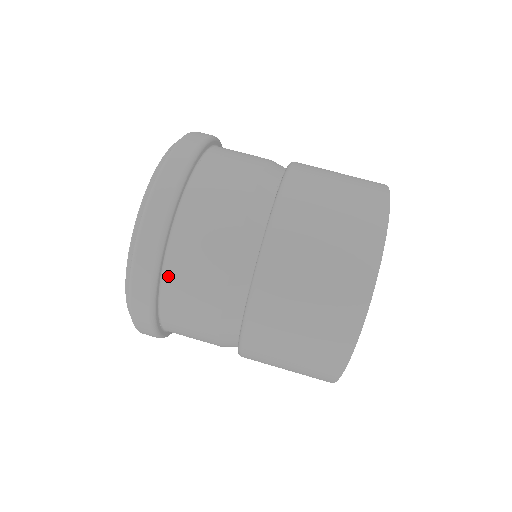
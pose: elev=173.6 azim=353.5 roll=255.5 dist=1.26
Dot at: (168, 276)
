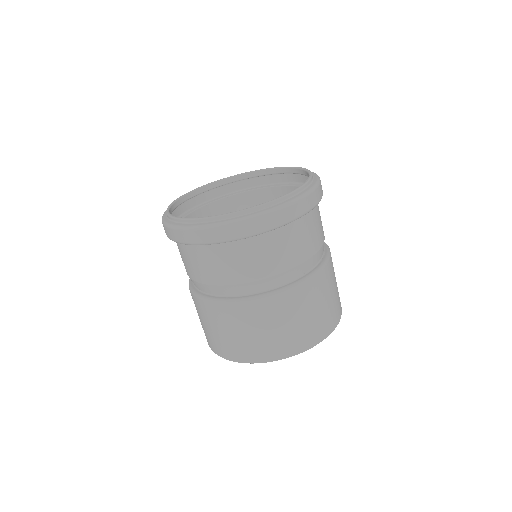
Dot at: (183, 245)
